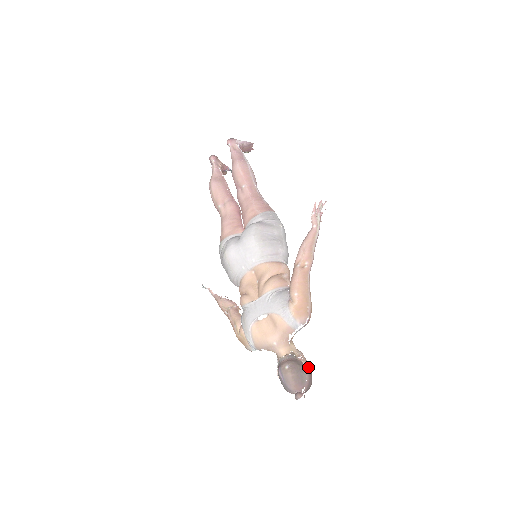
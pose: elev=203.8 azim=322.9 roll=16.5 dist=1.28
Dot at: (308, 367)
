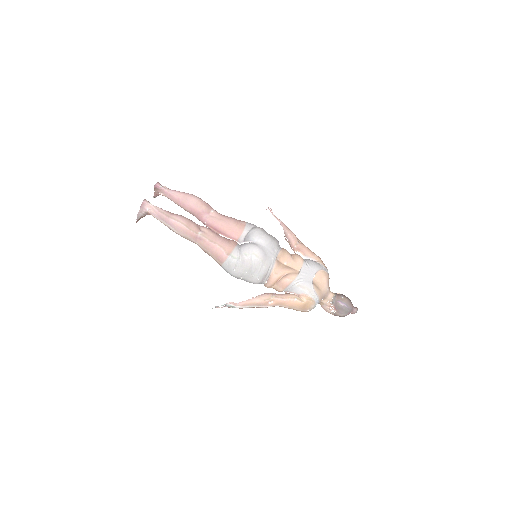
Dot at: occluded
